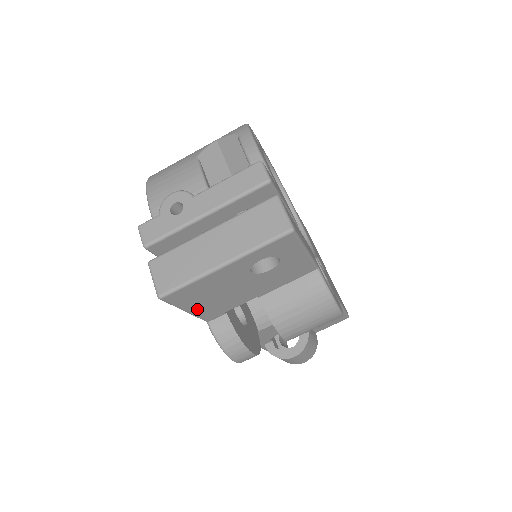
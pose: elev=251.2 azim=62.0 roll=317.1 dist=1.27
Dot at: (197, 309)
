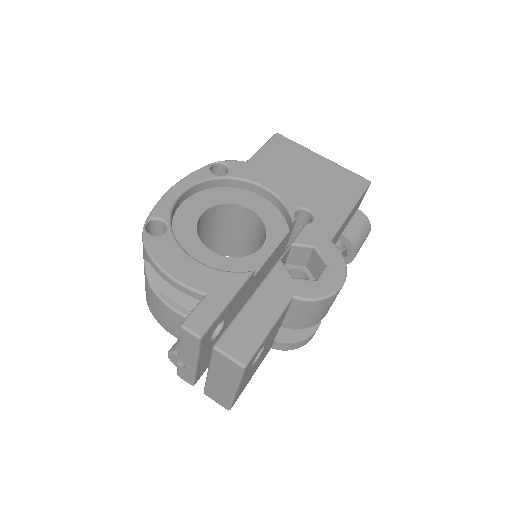
Dot at: (255, 371)
